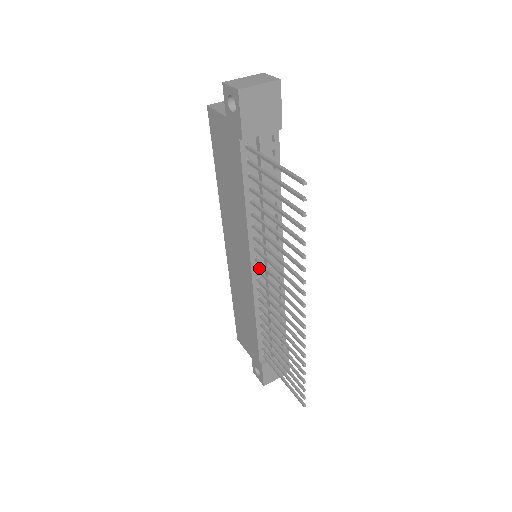
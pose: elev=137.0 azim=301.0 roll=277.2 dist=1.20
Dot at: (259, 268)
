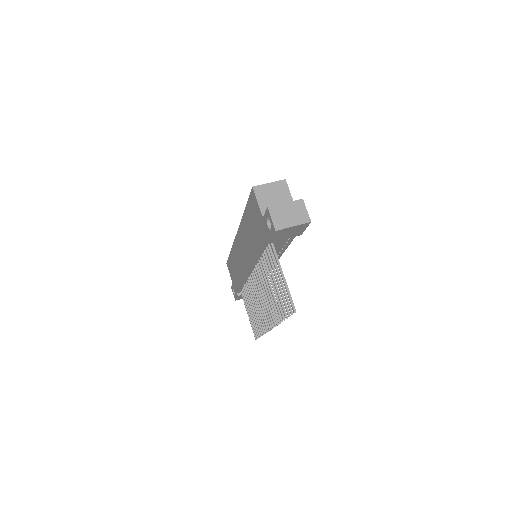
Dot at: occluded
